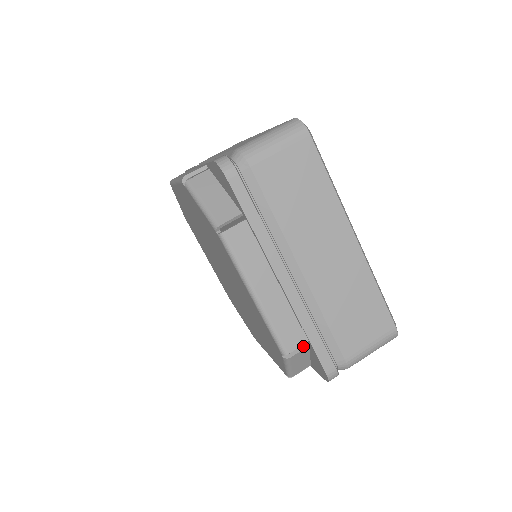
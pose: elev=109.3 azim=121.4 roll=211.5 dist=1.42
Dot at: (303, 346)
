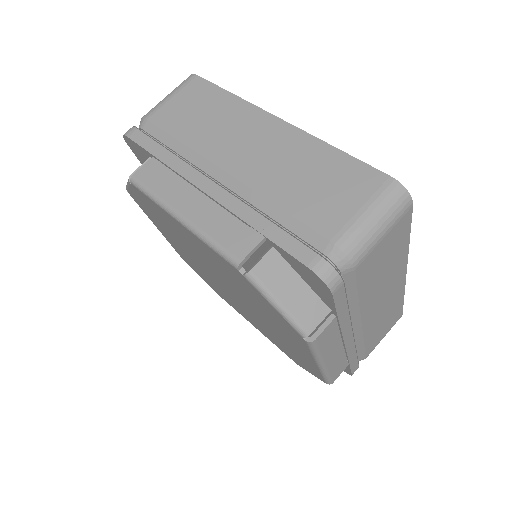
Dot at: occluded
